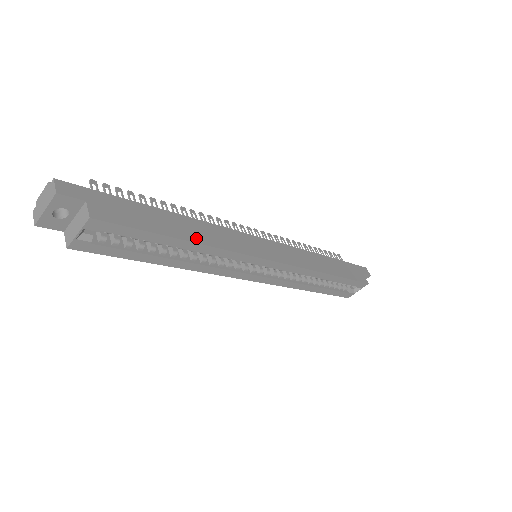
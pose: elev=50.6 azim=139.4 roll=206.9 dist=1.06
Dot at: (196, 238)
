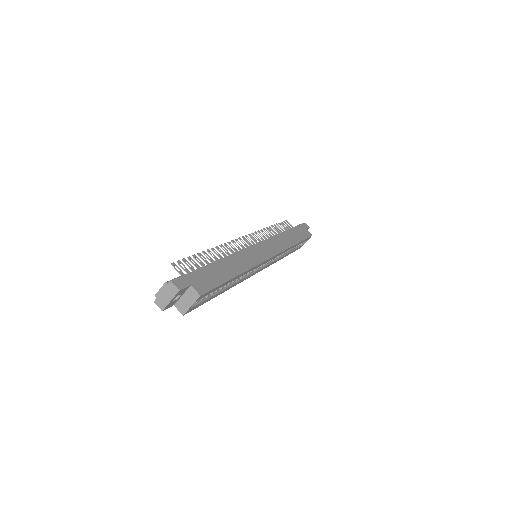
Dot at: (238, 271)
